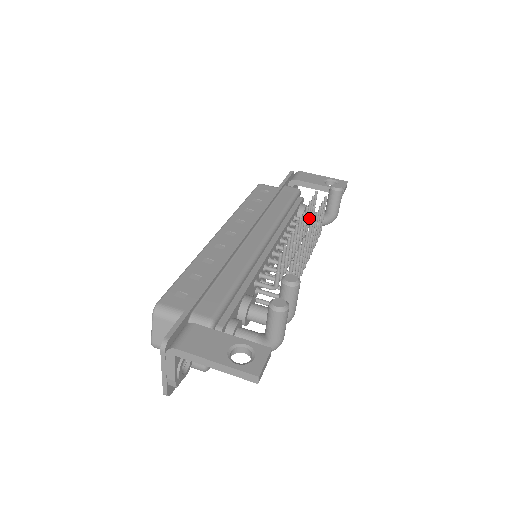
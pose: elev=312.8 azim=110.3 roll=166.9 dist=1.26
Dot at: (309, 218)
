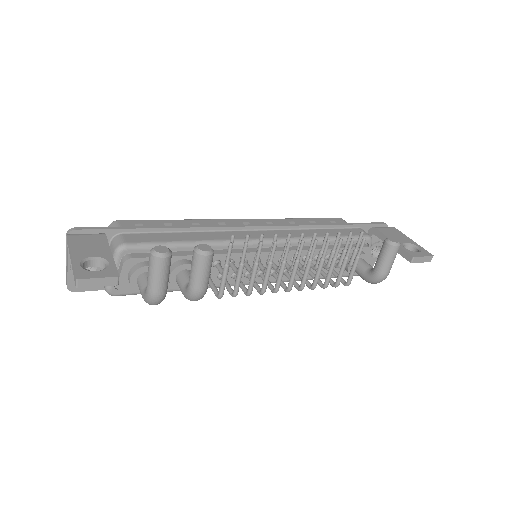
Dot at: (334, 252)
